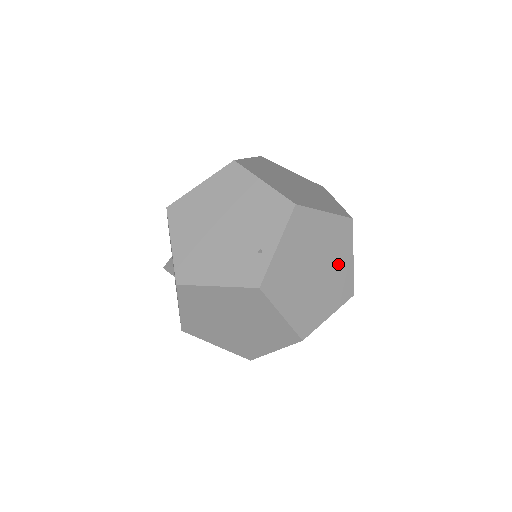
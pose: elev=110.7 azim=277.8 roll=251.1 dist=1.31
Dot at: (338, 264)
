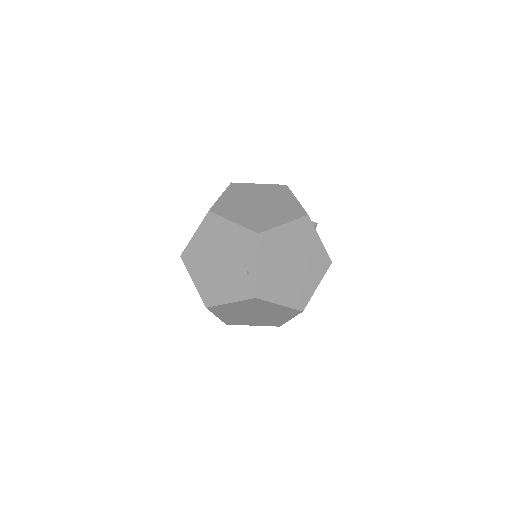
Dot at: (309, 250)
